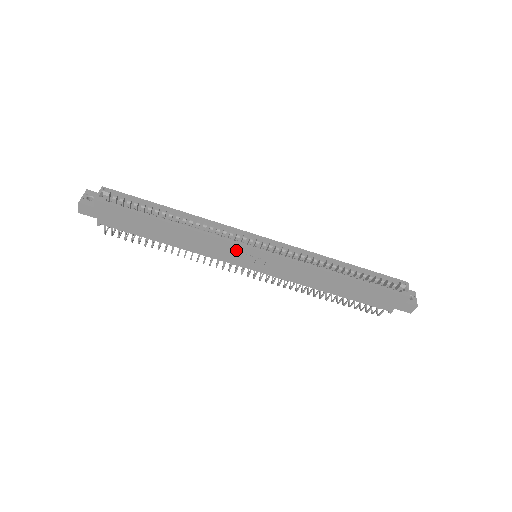
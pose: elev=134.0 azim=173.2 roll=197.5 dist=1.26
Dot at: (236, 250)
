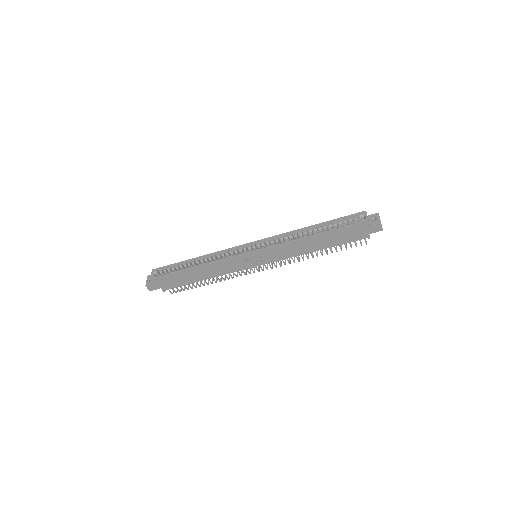
Dot at: (239, 261)
